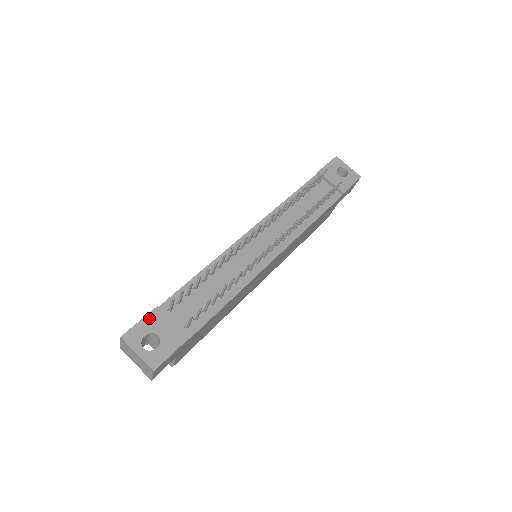
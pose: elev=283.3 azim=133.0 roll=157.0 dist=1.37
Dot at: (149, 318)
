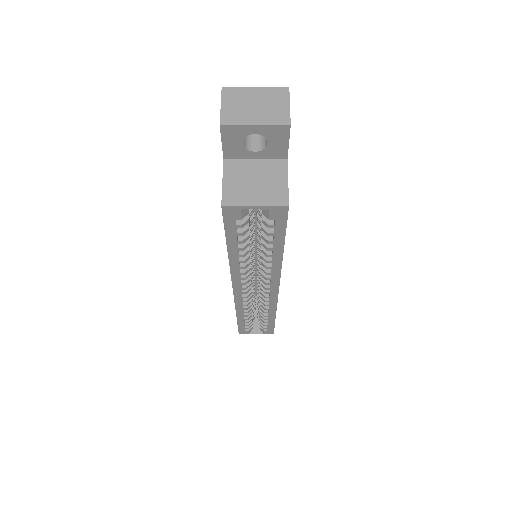
Dot at: occluded
